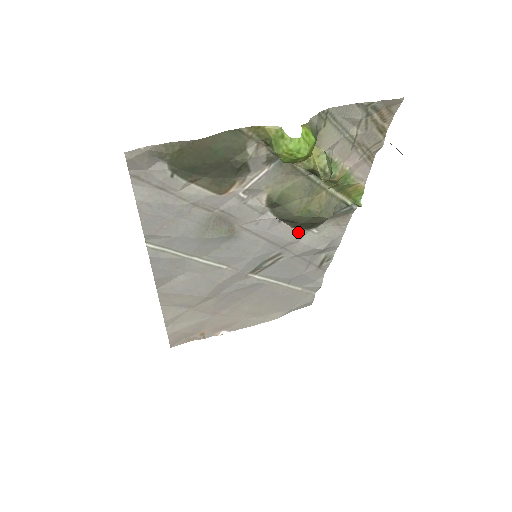
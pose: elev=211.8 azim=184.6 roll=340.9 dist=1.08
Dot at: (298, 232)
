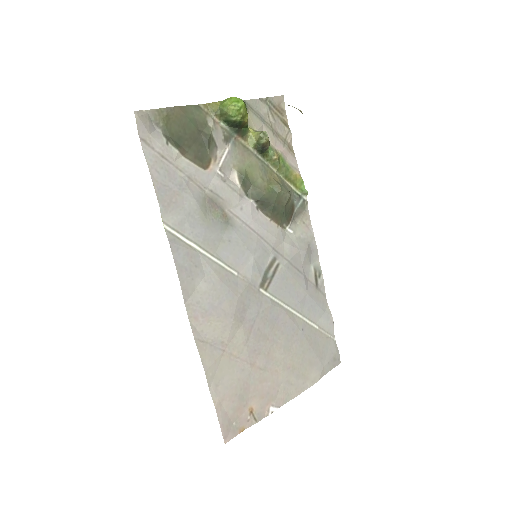
Dot at: (277, 228)
